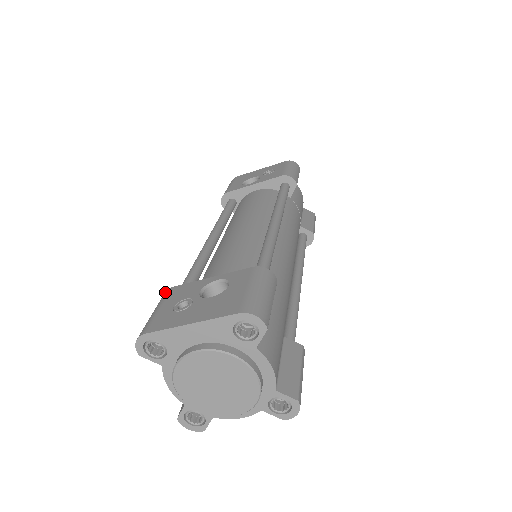
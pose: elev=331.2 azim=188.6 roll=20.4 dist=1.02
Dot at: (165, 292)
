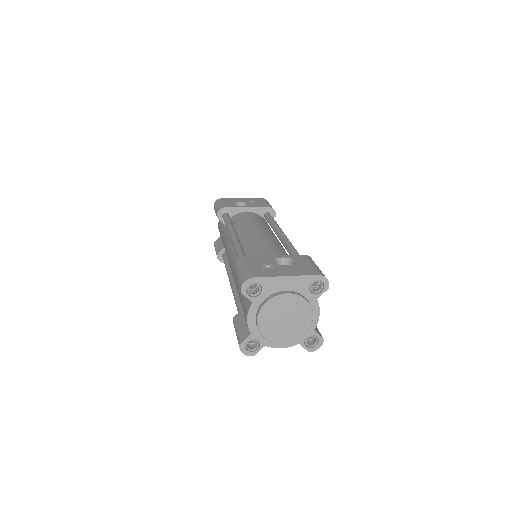
Dot at: (241, 259)
